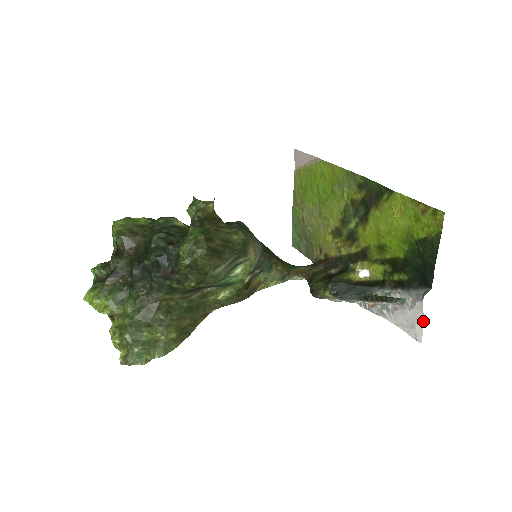
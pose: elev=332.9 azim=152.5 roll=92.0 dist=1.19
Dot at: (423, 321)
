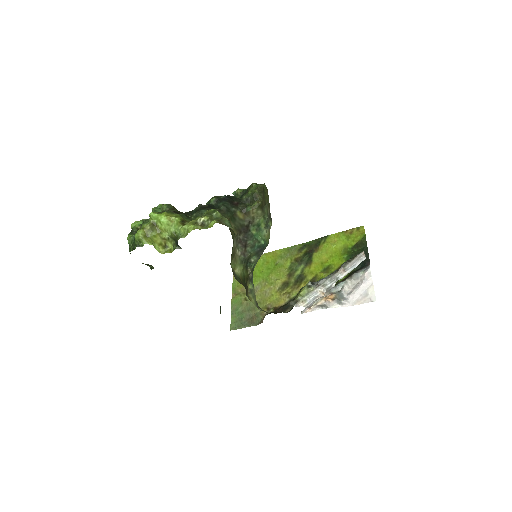
Dot at: (372, 285)
